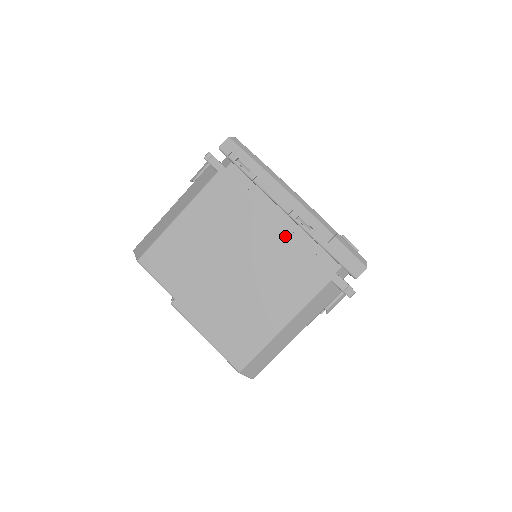
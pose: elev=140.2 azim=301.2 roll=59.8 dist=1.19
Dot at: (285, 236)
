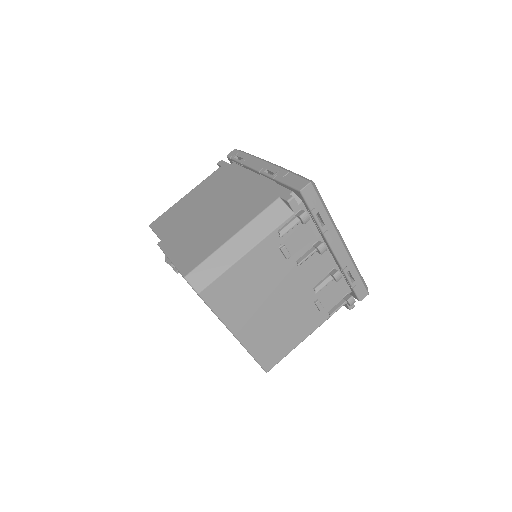
Dot at: (253, 183)
